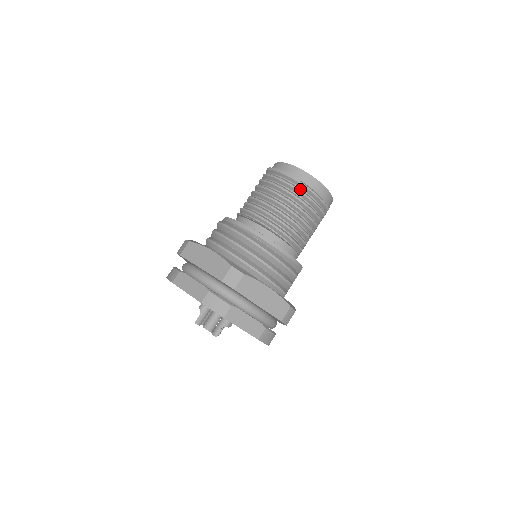
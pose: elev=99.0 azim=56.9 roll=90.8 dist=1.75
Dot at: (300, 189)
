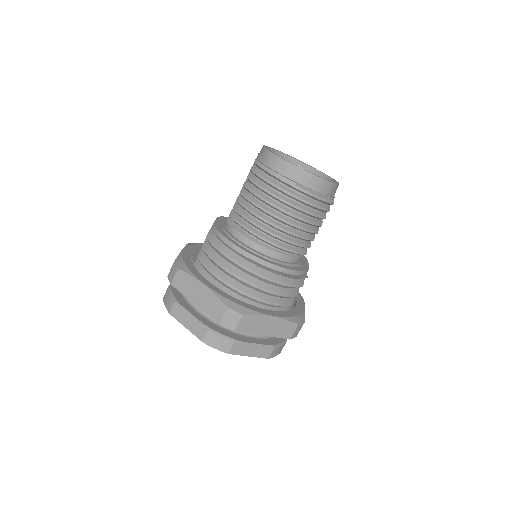
Dot at: (296, 193)
